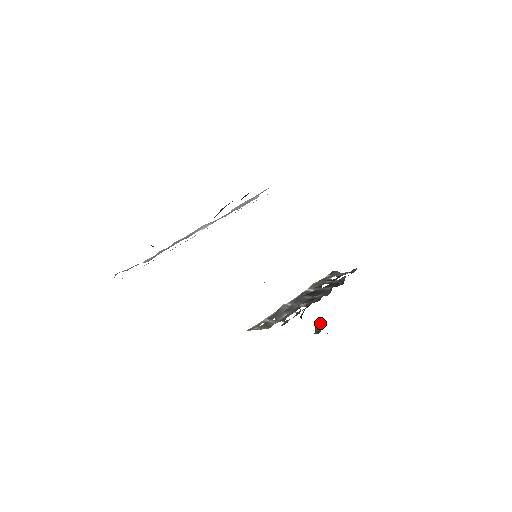
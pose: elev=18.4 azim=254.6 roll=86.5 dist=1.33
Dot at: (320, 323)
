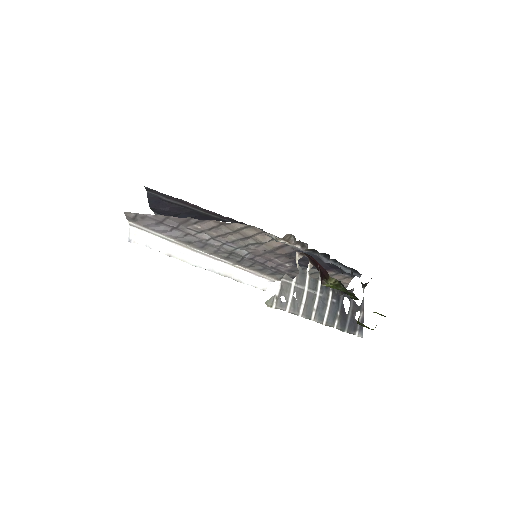
Dot at: occluded
